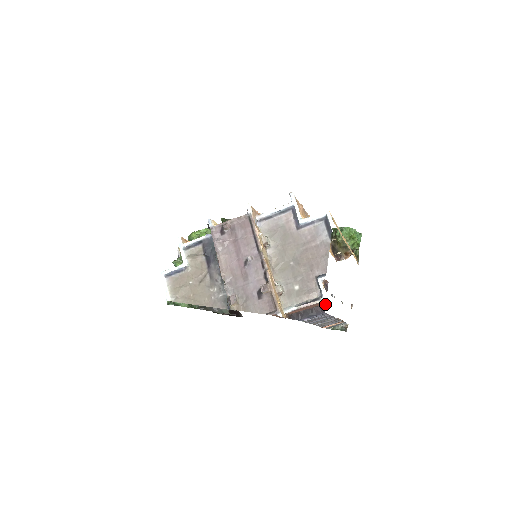
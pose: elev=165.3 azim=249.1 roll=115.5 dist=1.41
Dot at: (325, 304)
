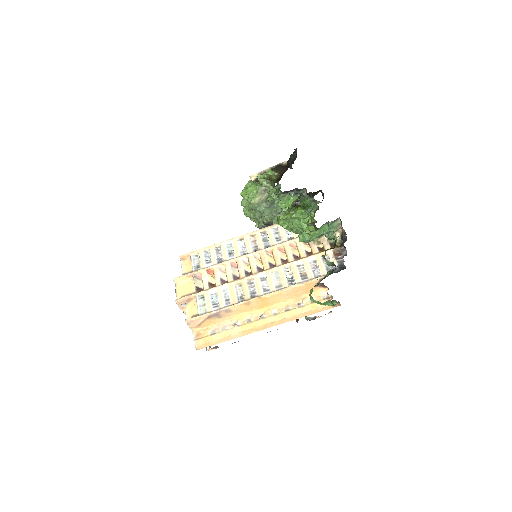
Dot at: occluded
